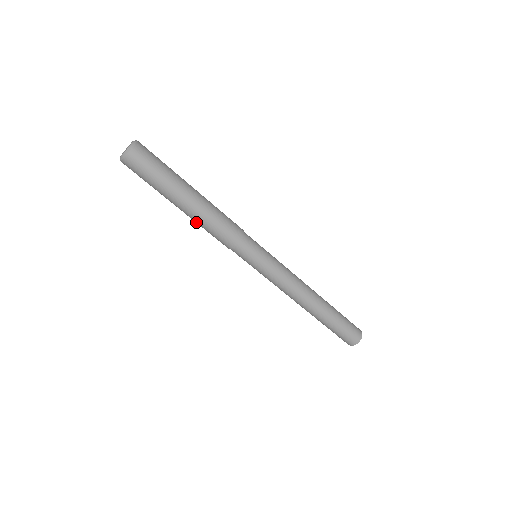
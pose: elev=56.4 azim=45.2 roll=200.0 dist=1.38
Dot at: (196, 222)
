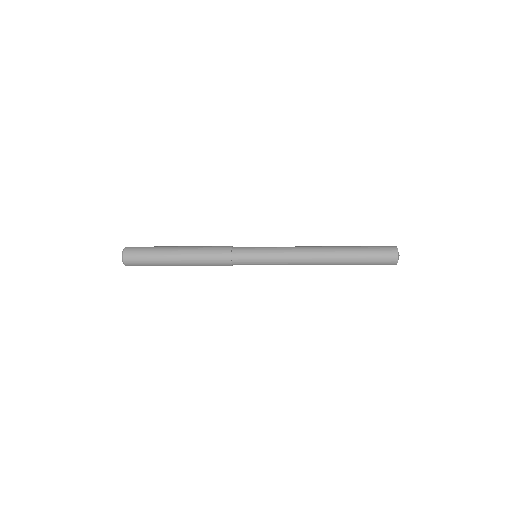
Dot at: occluded
